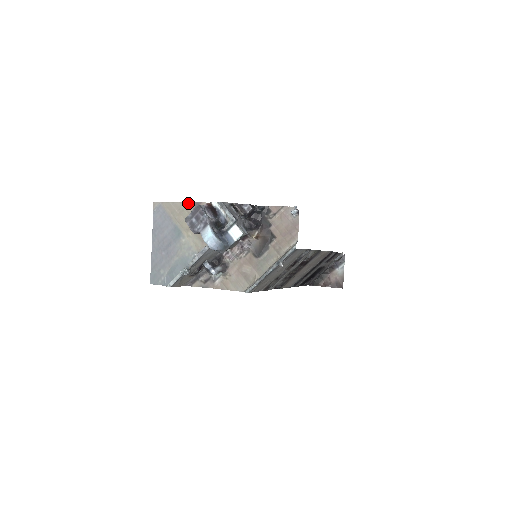
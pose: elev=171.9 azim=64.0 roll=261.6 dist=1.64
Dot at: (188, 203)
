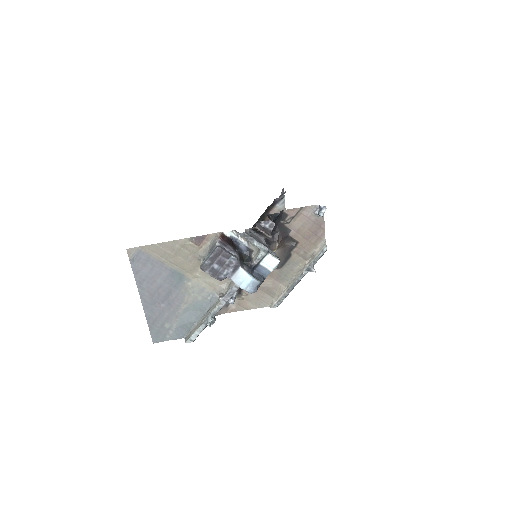
Dot at: (186, 239)
